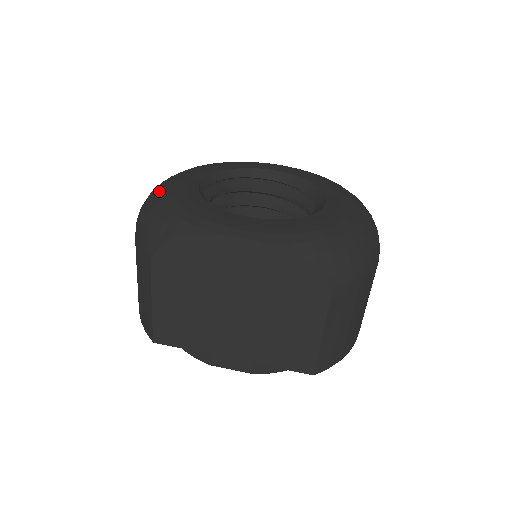
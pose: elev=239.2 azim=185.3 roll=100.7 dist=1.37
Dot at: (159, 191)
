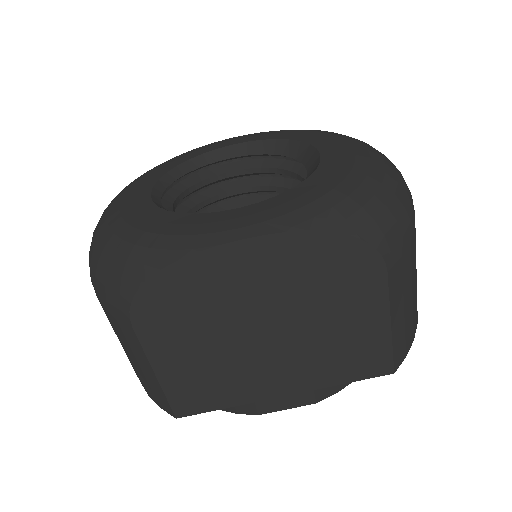
Dot at: (103, 225)
